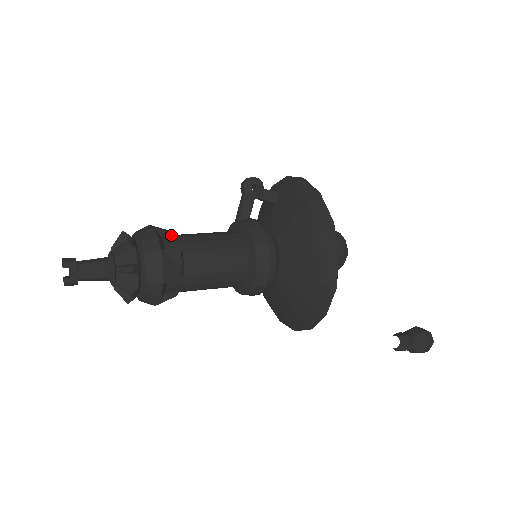
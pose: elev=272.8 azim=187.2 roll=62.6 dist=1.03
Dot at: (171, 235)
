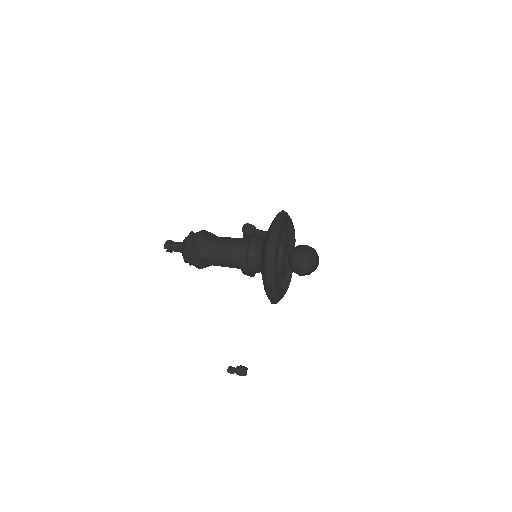
Dot at: (204, 246)
